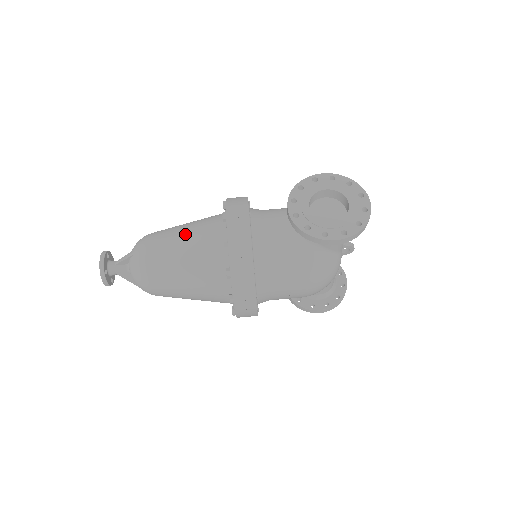
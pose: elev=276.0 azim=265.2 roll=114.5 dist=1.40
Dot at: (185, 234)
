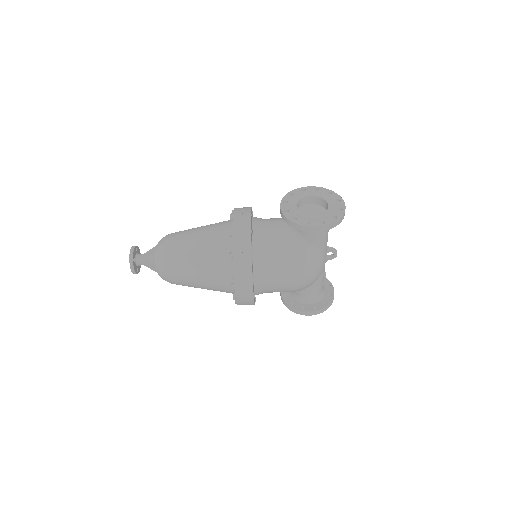
Dot at: (200, 230)
